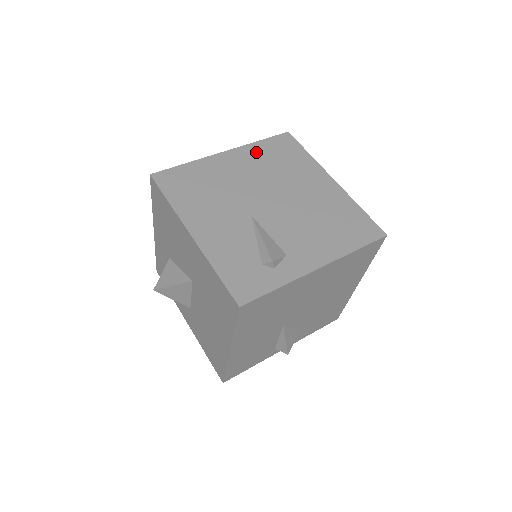
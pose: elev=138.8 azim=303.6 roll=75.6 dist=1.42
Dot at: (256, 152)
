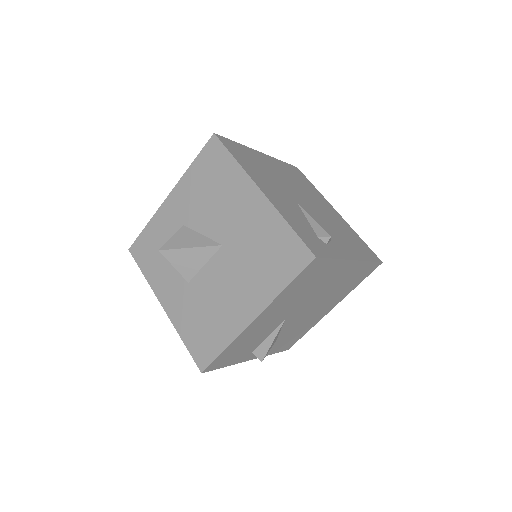
Dot at: (283, 166)
